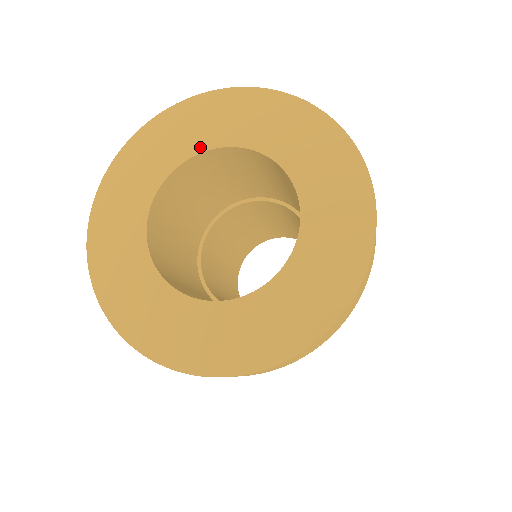
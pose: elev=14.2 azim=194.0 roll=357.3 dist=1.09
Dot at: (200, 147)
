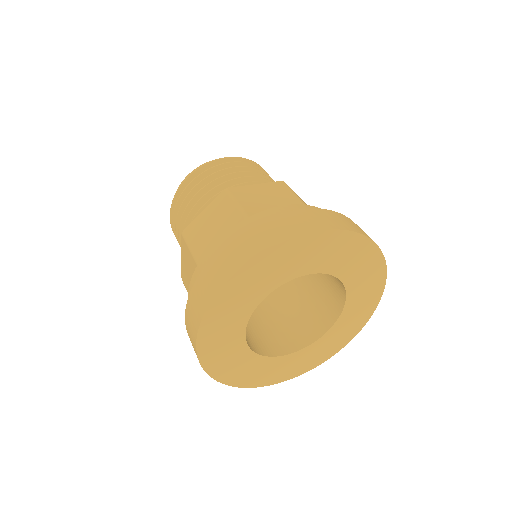
Dot at: (332, 271)
